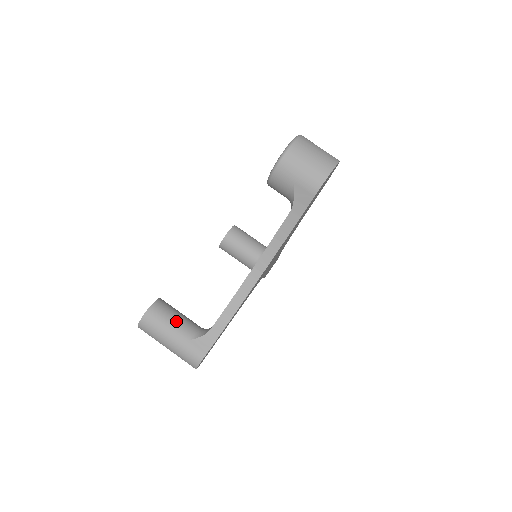
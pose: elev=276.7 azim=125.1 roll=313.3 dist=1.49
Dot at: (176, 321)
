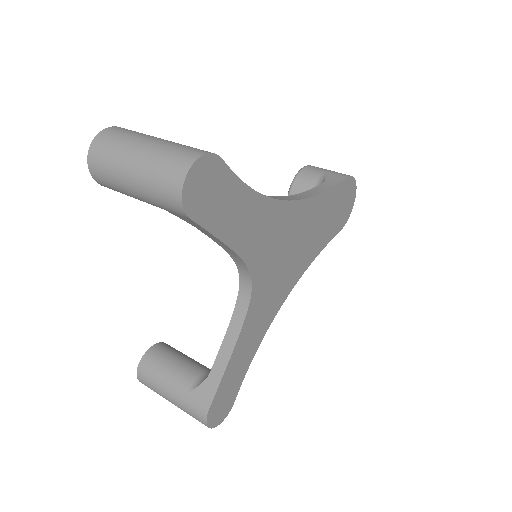
Dot at: occluded
